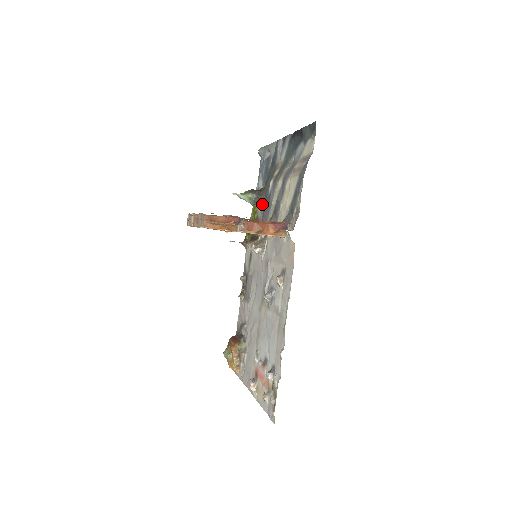
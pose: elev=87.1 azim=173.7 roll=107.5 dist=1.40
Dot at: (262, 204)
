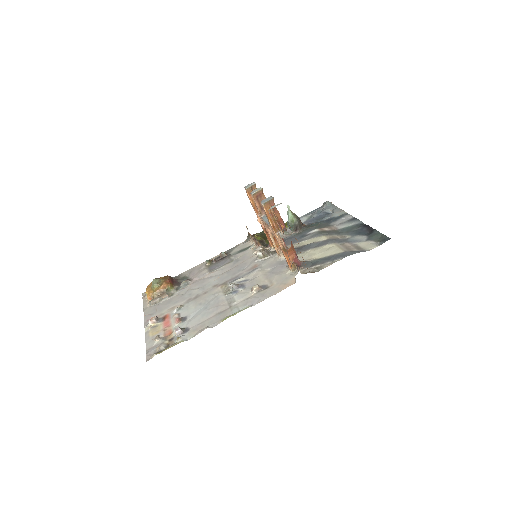
Dot at: (294, 233)
